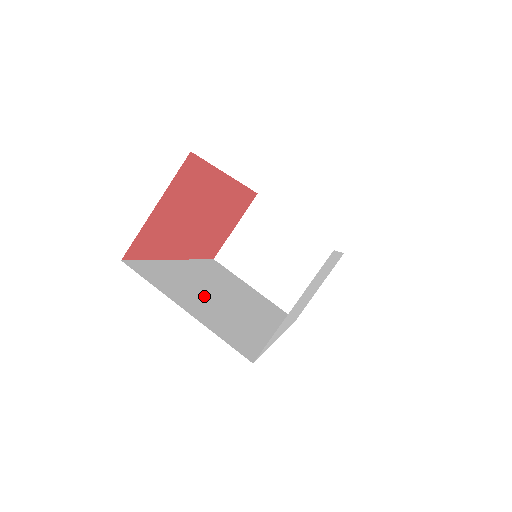
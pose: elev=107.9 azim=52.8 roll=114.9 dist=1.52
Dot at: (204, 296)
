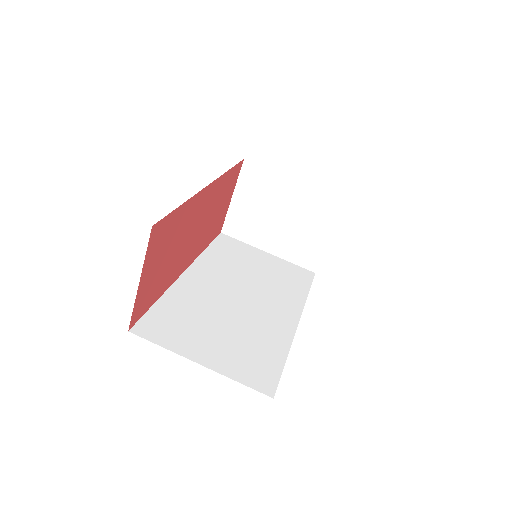
Dot at: (216, 319)
